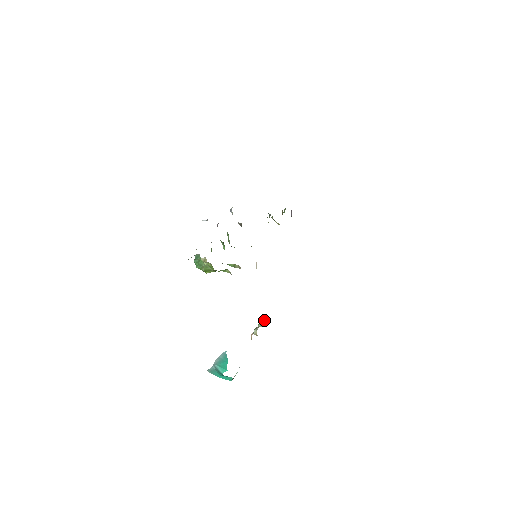
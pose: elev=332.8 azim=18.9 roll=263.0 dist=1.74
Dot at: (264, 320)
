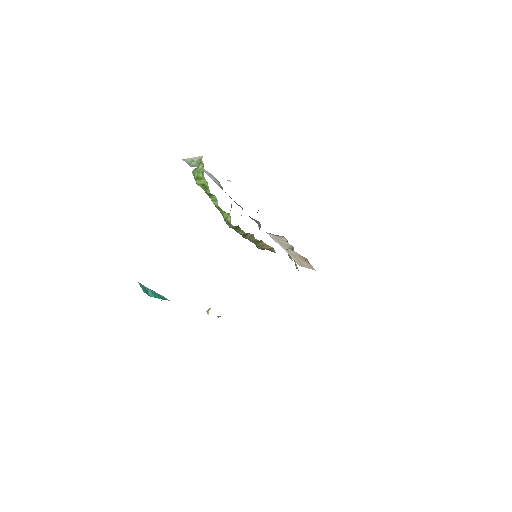
Dot at: occluded
